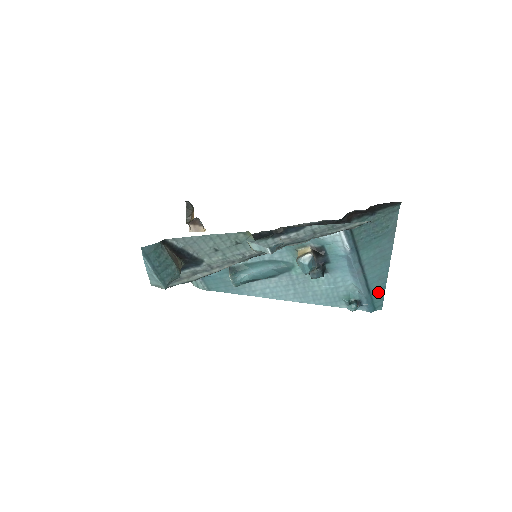
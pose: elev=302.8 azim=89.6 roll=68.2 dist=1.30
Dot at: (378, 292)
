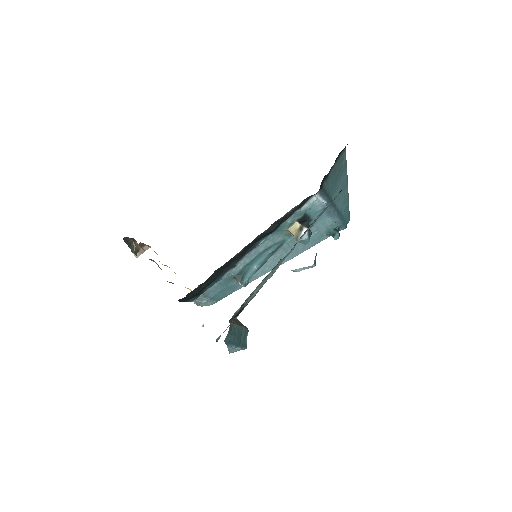
Dot at: (346, 212)
